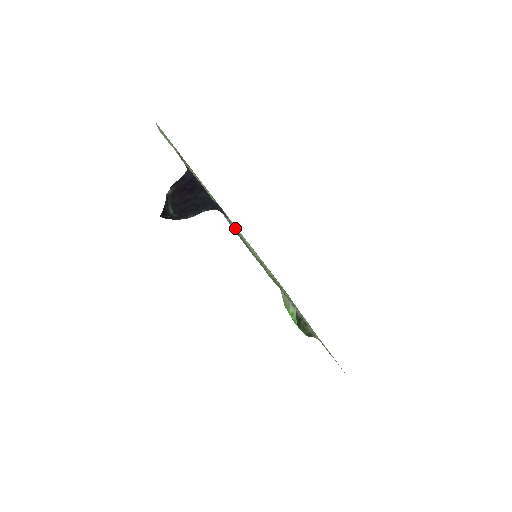
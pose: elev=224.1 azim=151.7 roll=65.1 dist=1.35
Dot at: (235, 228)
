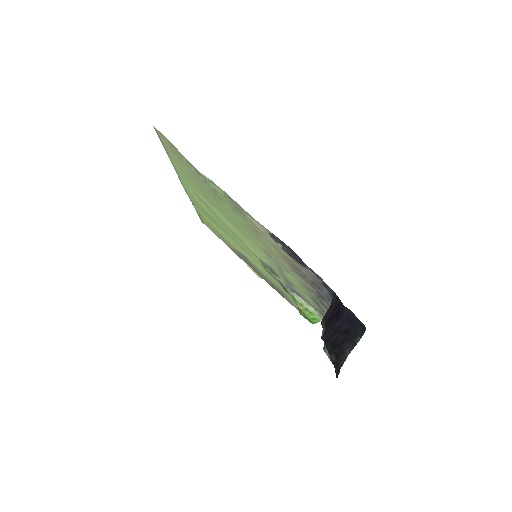
Dot at: (281, 266)
